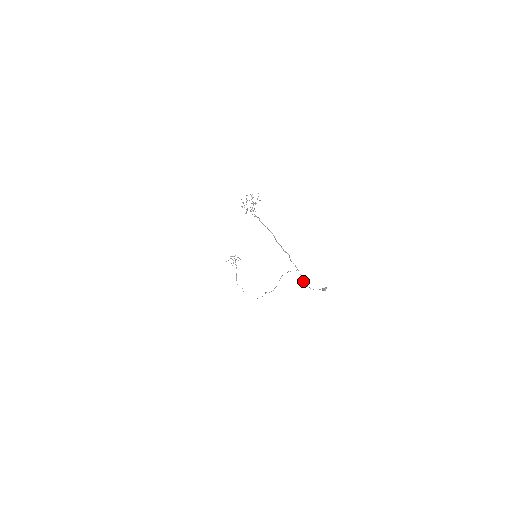
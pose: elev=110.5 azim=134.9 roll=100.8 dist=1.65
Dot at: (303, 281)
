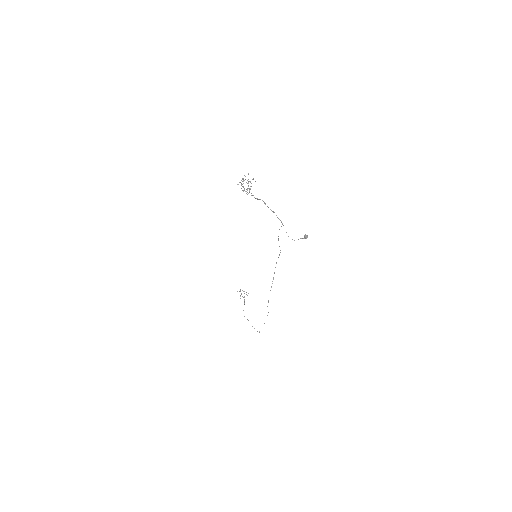
Dot at: occluded
